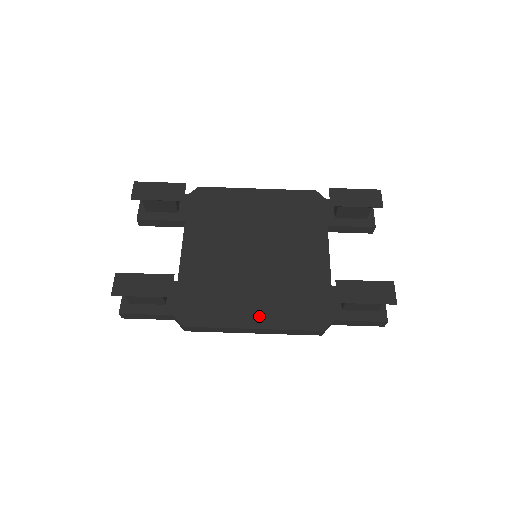
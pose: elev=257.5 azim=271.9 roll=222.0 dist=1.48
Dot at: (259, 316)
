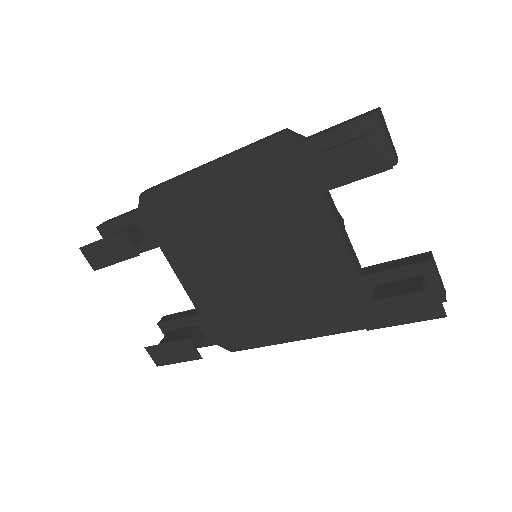
Dot at: (293, 329)
